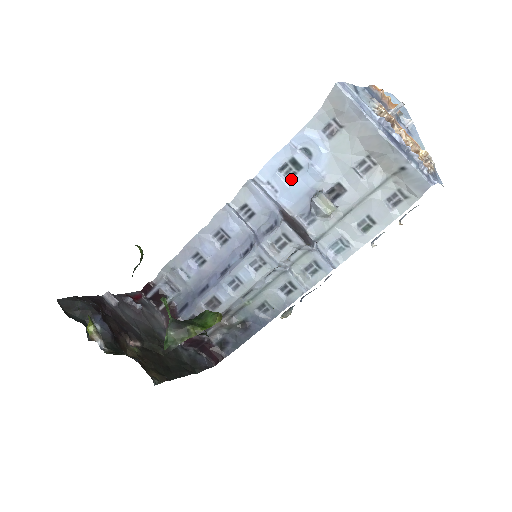
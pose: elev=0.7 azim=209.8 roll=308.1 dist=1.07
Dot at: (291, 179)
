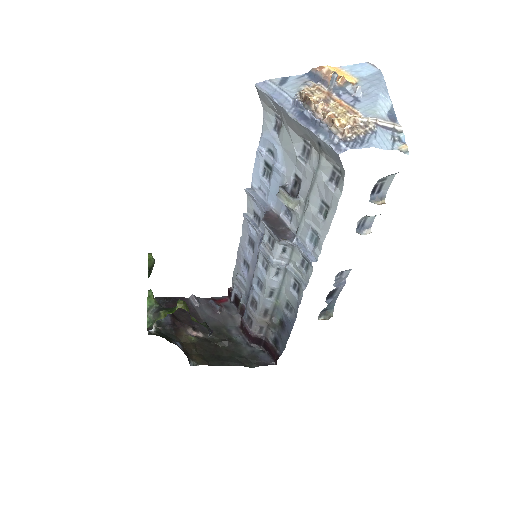
Dot at: (269, 180)
